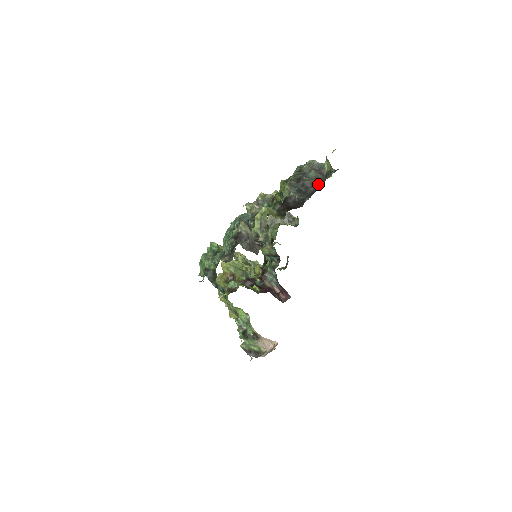
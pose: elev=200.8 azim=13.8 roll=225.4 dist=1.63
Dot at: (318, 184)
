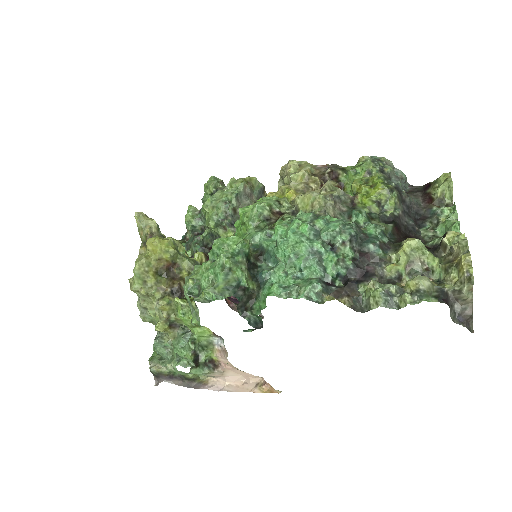
Dot at: (416, 205)
